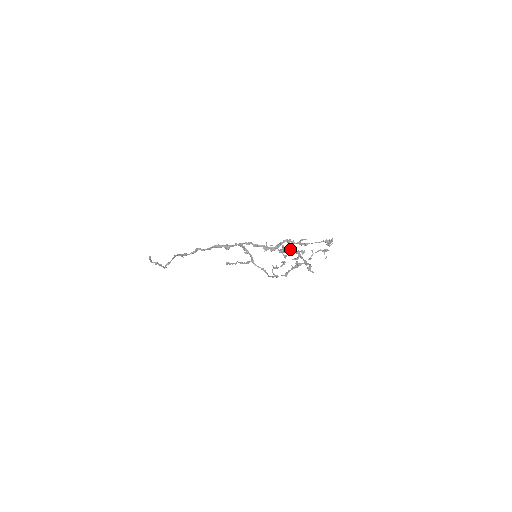
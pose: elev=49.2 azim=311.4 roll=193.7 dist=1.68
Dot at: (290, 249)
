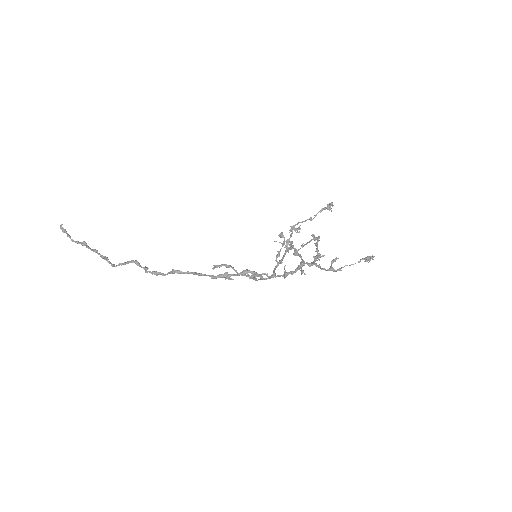
Dot at: (303, 246)
